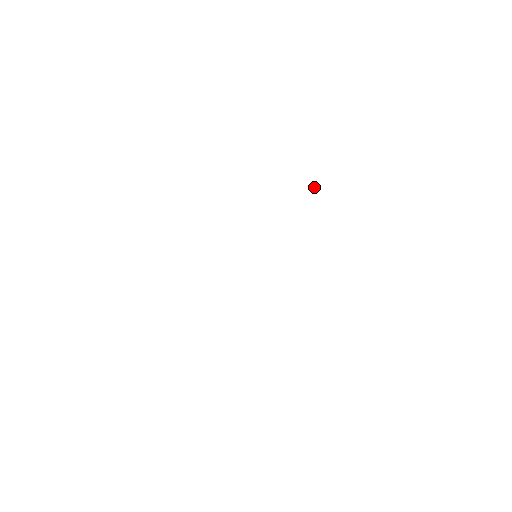
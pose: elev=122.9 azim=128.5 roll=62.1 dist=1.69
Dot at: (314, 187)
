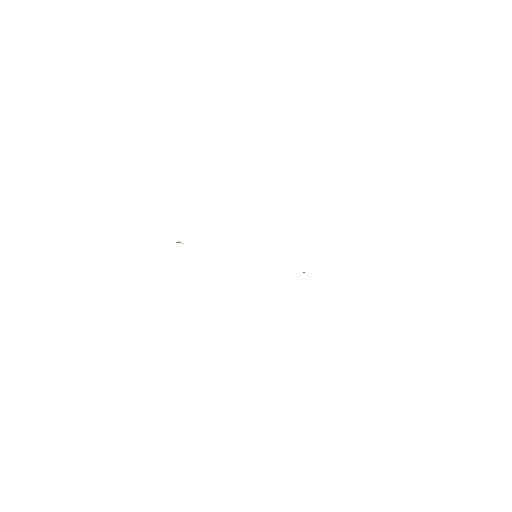
Dot at: occluded
